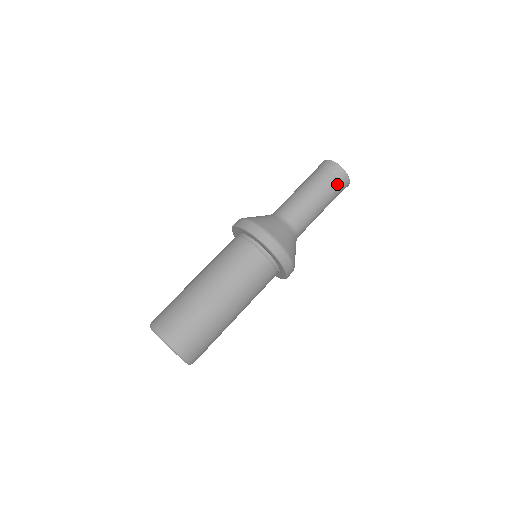
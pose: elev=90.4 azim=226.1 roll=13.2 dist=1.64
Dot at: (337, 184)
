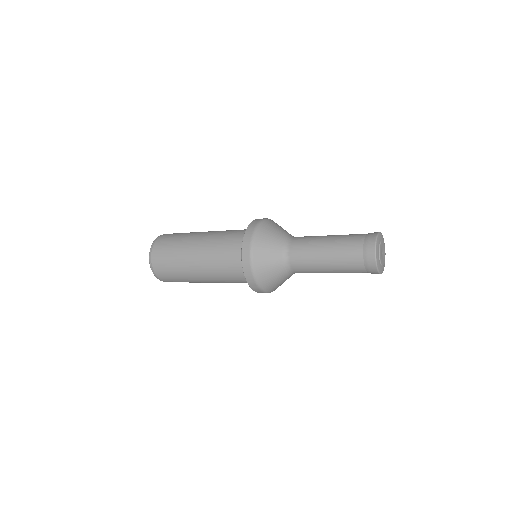
Dot at: (360, 268)
